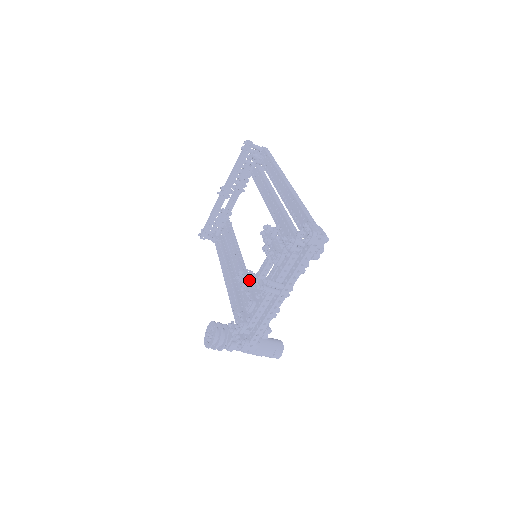
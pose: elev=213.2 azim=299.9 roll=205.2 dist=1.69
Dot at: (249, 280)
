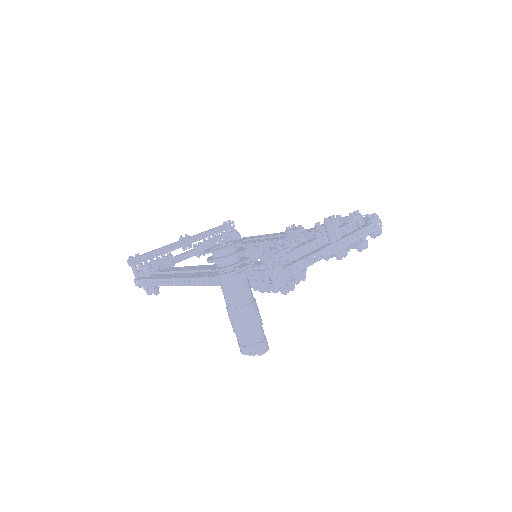
Dot at: occluded
